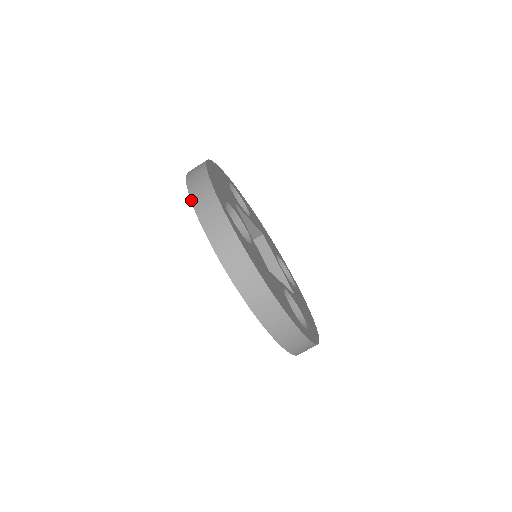
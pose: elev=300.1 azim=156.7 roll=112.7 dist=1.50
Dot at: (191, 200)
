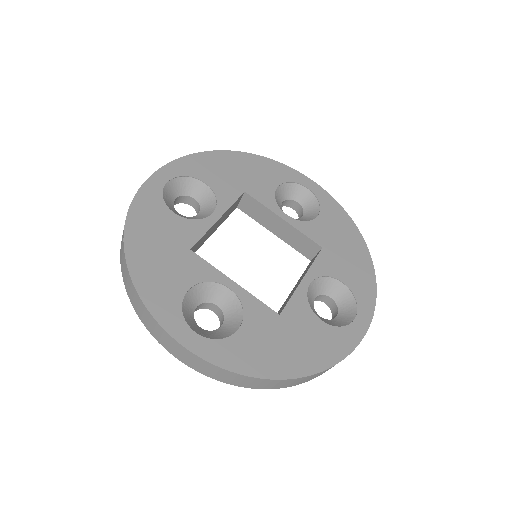
Dot at: occluded
